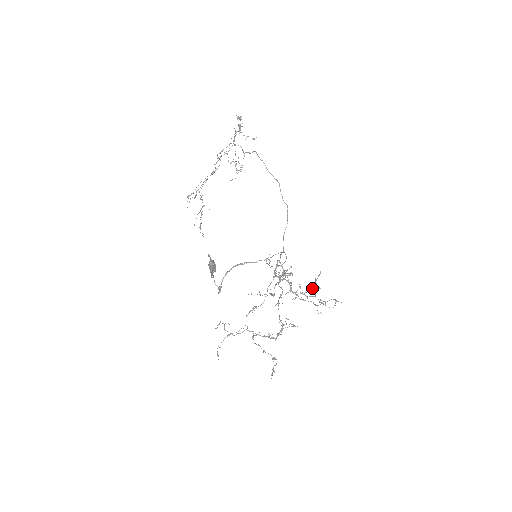
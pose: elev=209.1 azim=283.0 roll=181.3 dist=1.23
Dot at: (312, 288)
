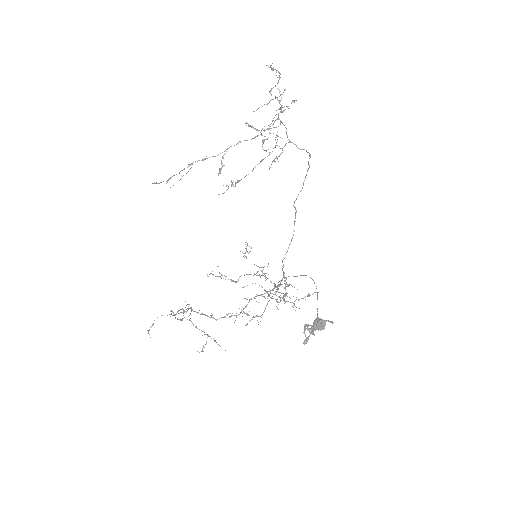
Dot at: occluded
